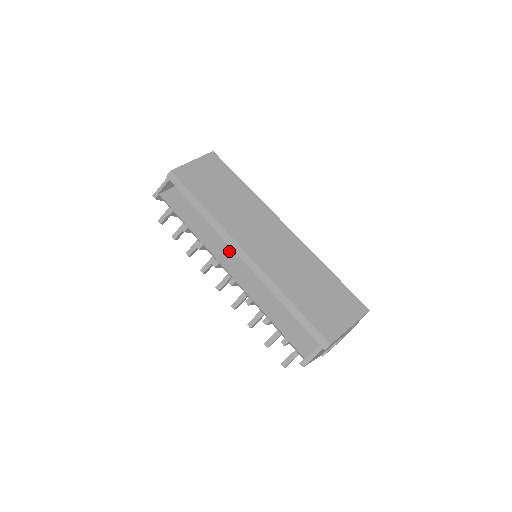
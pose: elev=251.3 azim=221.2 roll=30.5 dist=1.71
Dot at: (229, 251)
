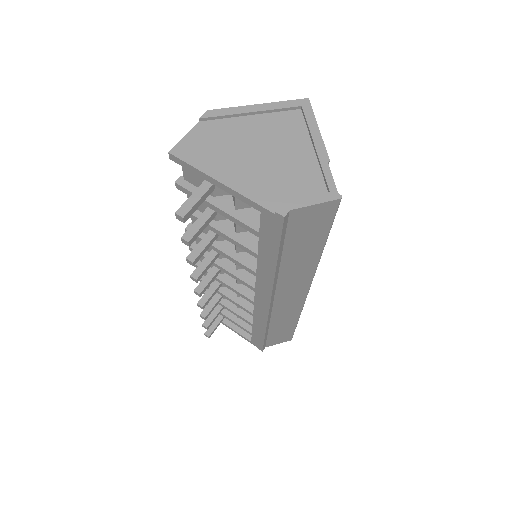
Dot at: occluded
